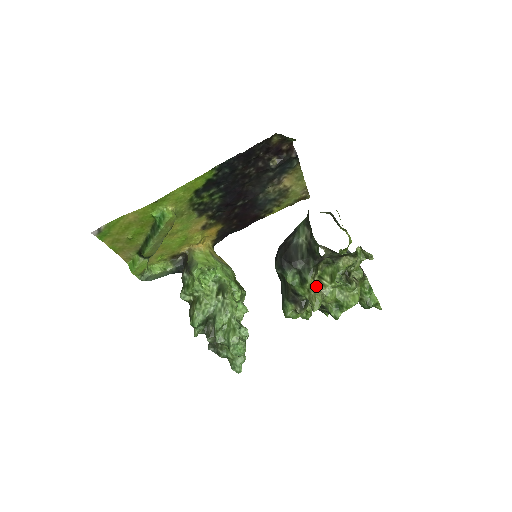
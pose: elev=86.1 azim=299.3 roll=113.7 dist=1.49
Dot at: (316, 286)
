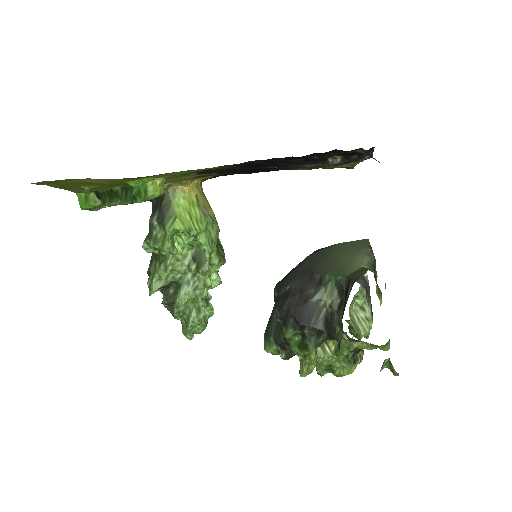
Dot at: (316, 356)
